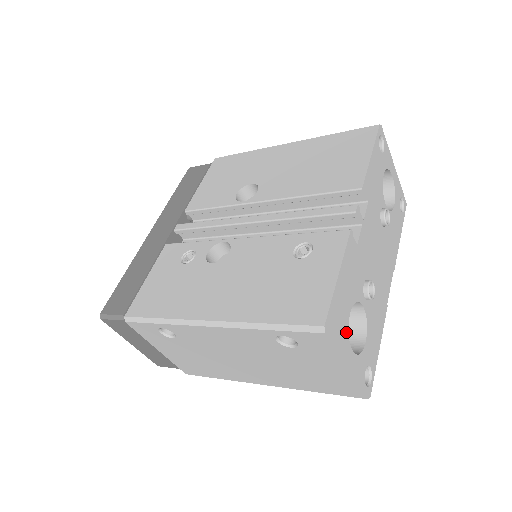
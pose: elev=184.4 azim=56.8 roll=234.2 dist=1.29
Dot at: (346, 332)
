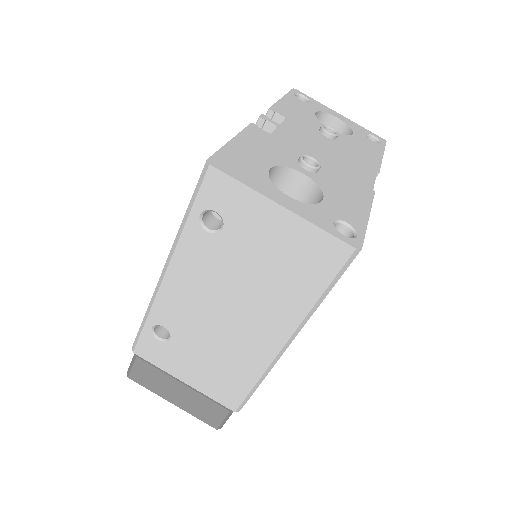
Dot at: (264, 179)
